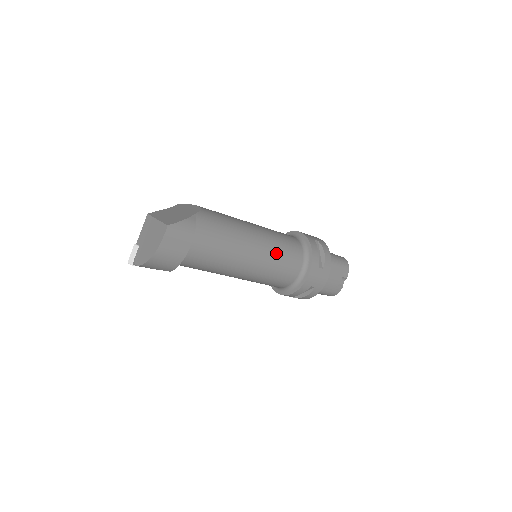
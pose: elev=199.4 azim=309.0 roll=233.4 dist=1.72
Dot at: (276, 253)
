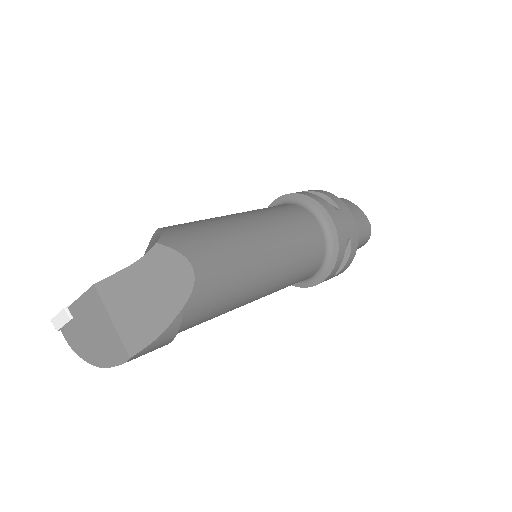
Dot at: (285, 285)
